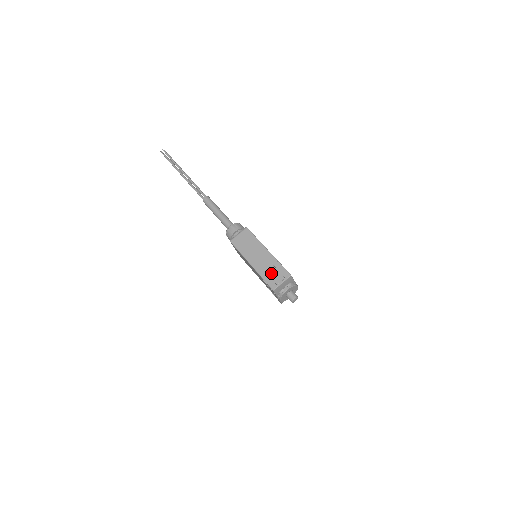
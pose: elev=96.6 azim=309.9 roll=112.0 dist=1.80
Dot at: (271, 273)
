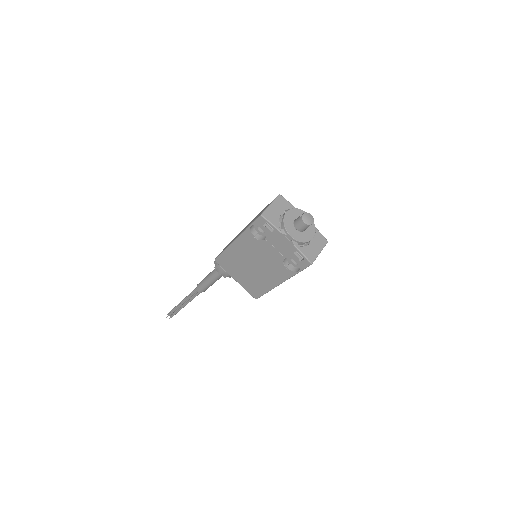
Dot at: (257, 216)
